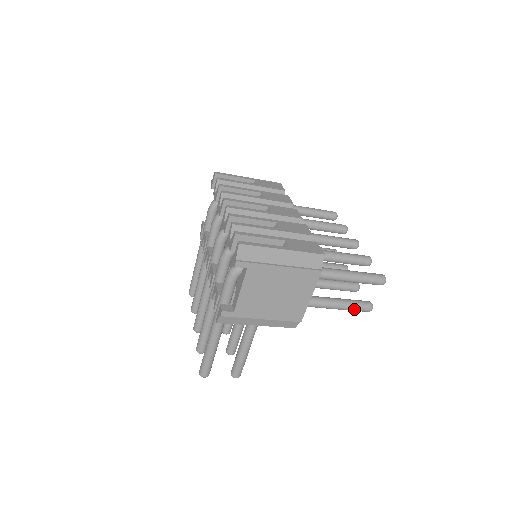
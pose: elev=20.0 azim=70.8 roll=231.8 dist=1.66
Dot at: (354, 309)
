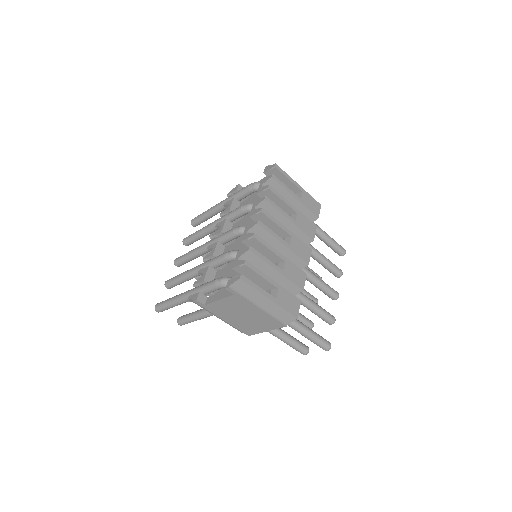
Dot at: (293, 348)
